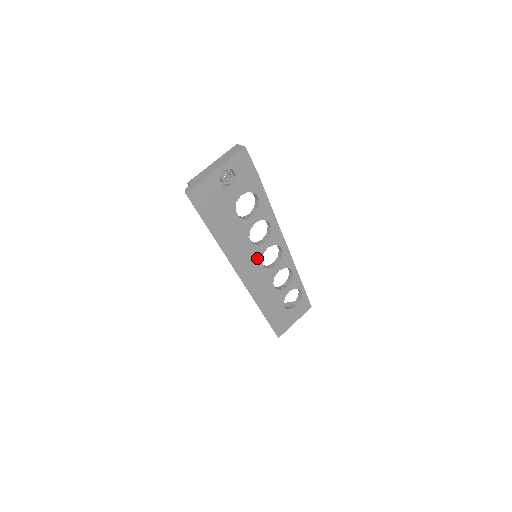
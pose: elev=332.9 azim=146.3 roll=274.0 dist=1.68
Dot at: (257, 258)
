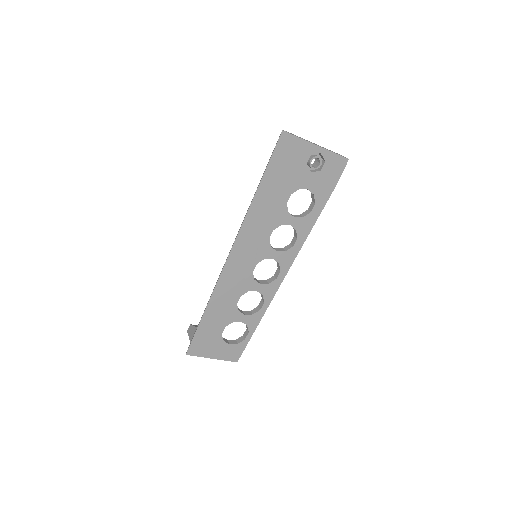
Dot at: (258, 256)
